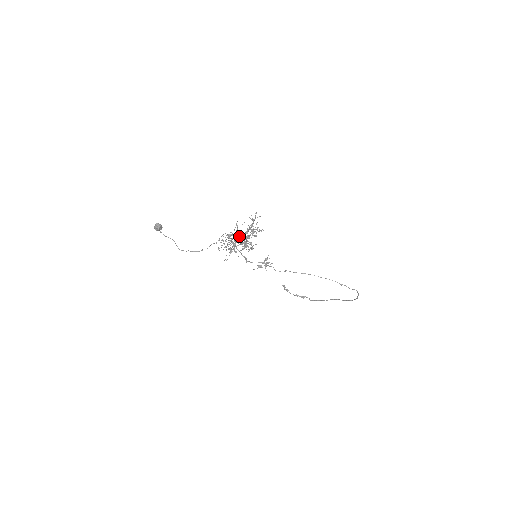
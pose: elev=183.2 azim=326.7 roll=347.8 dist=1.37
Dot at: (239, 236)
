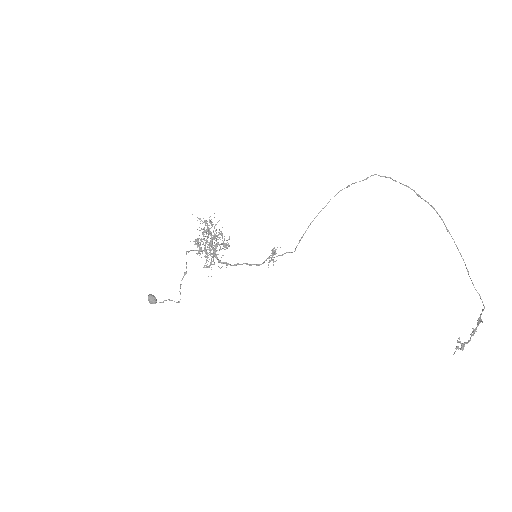
Dot at: (206, 240)
